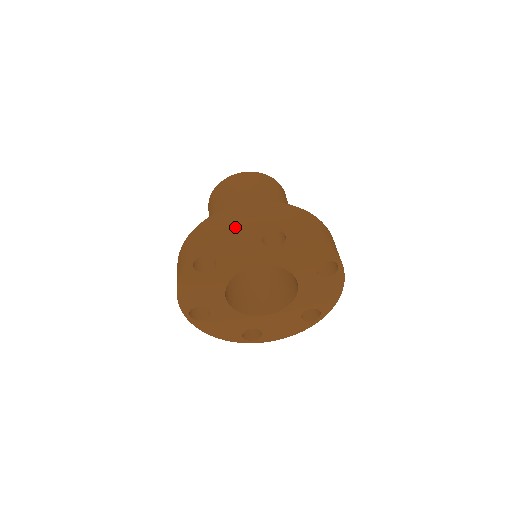
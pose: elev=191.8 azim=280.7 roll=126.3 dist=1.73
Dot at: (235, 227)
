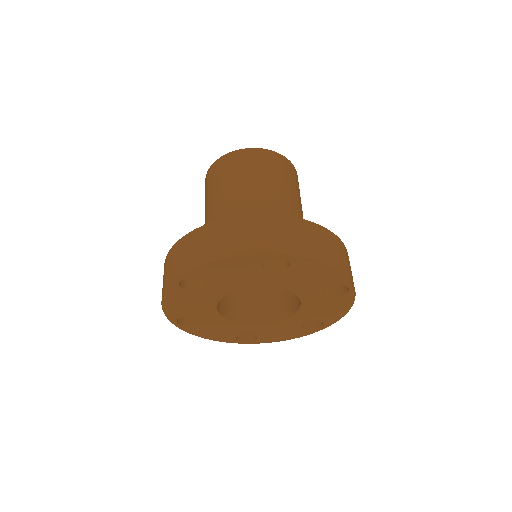
Dot at: (229, 251)
